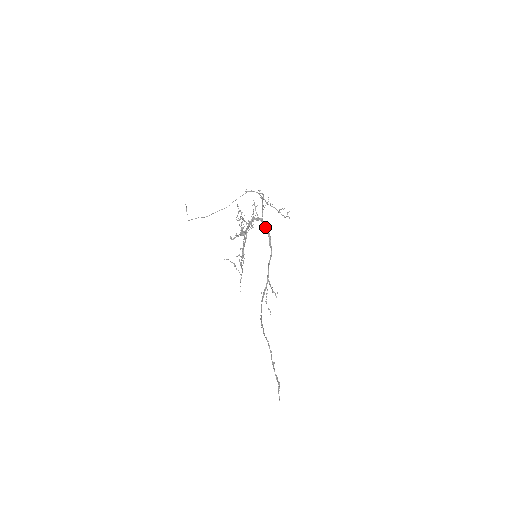
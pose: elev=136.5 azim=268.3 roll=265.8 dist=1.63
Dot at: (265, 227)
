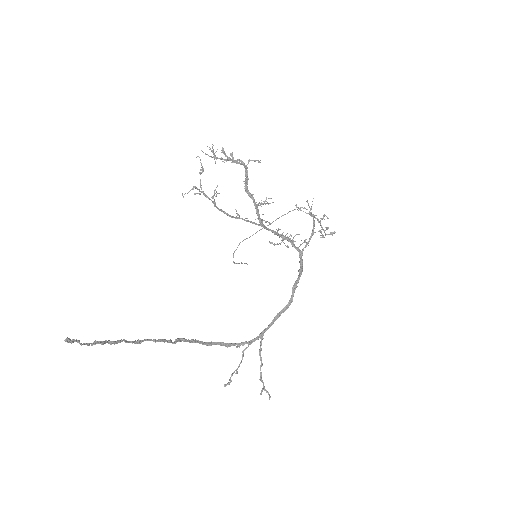
Dot at: (300, 264)
